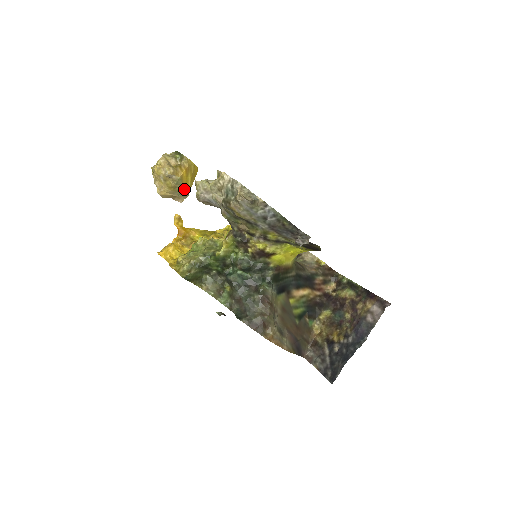
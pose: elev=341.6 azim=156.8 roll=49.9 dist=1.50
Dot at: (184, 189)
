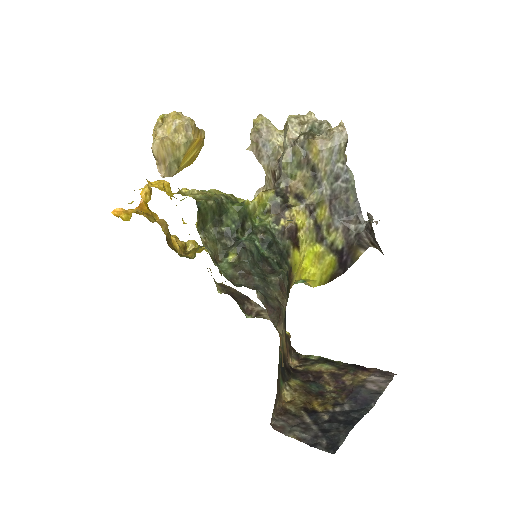
Dot at: (178, 162)
